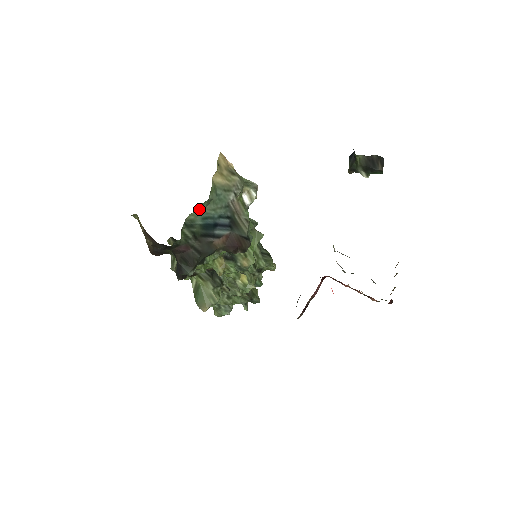
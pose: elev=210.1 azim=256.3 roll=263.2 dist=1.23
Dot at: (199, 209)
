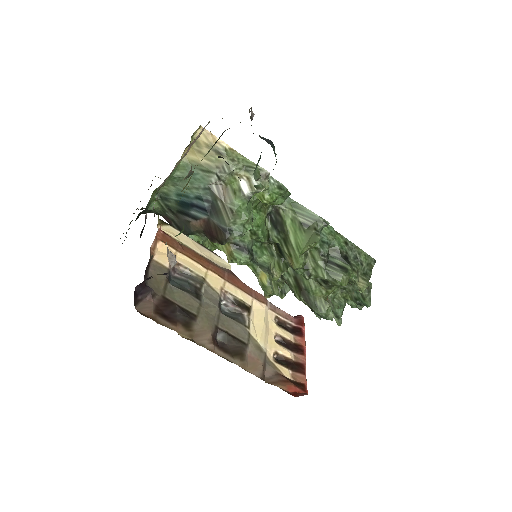
Dot at: (171, 184)
